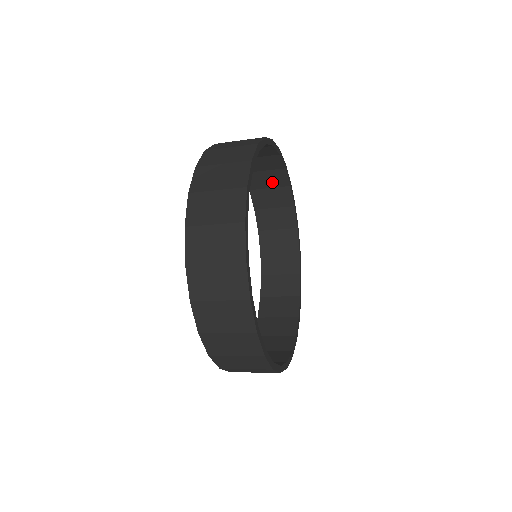
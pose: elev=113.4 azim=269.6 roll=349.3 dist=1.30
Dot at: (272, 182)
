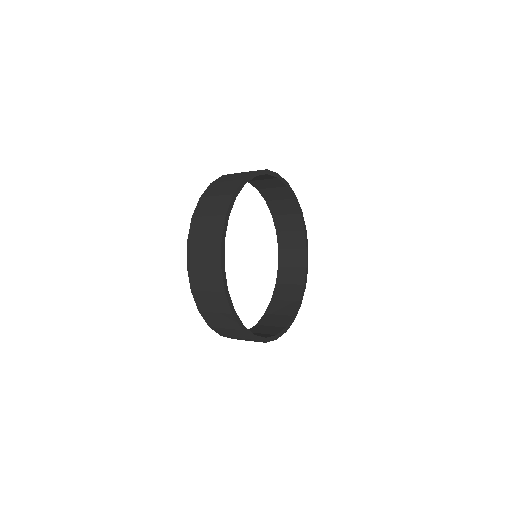
Dot at: (290, 296)
